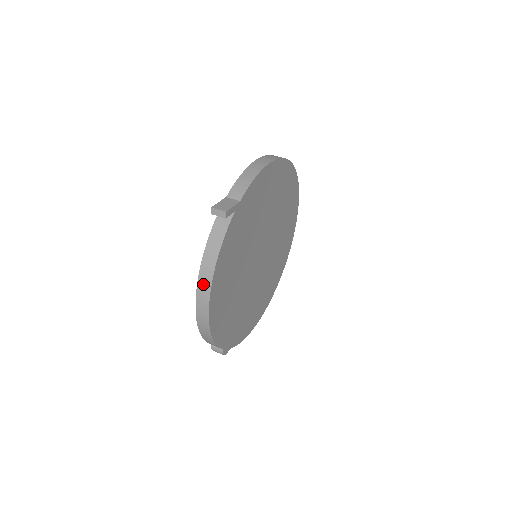
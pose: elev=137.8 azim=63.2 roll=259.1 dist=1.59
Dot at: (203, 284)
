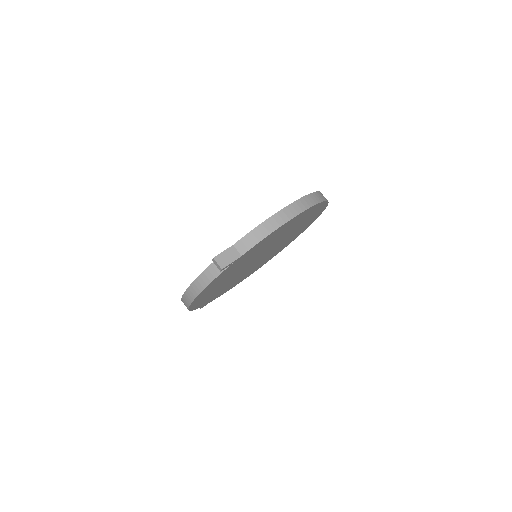
Dot at: (190, 293)
